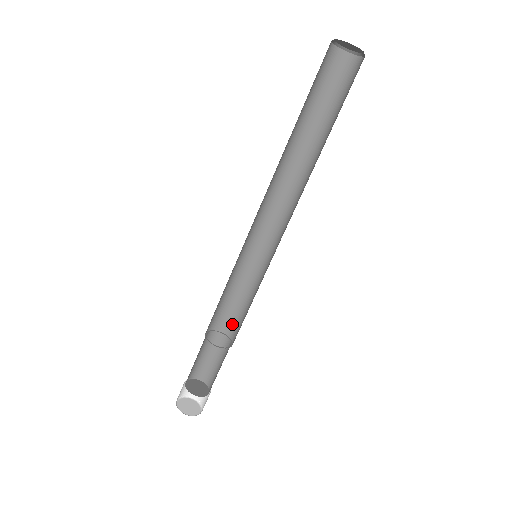
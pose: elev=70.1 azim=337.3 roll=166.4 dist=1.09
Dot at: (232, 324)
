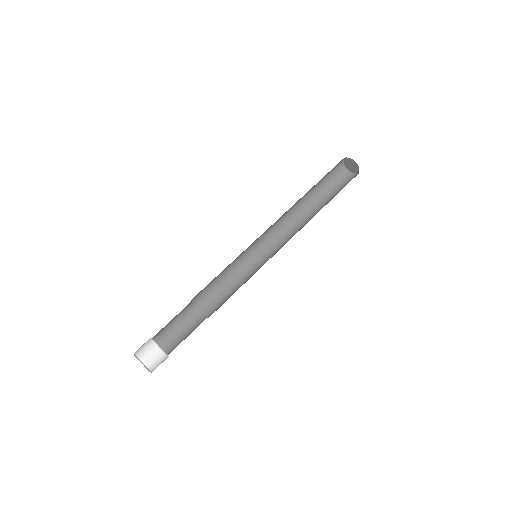
Dot at: occluded
